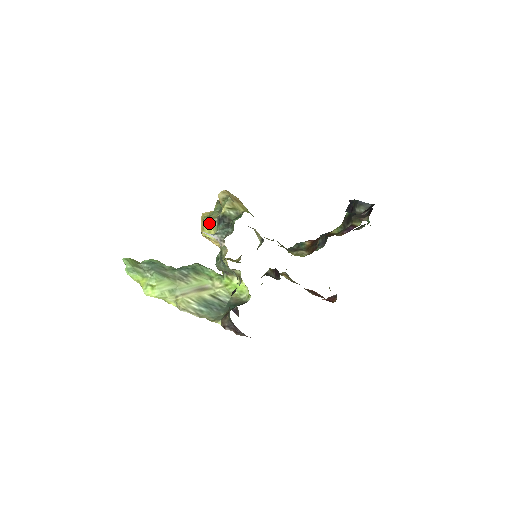
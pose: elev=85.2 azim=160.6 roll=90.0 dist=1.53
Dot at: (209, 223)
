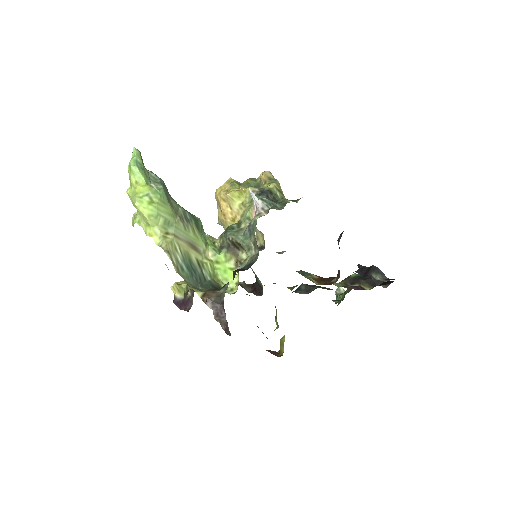
Dot at: (240, 189)
